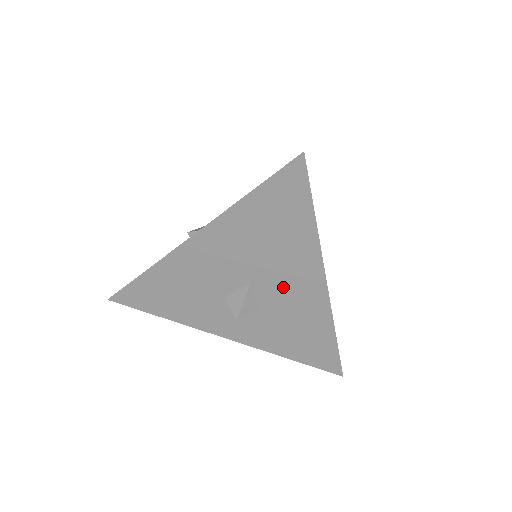
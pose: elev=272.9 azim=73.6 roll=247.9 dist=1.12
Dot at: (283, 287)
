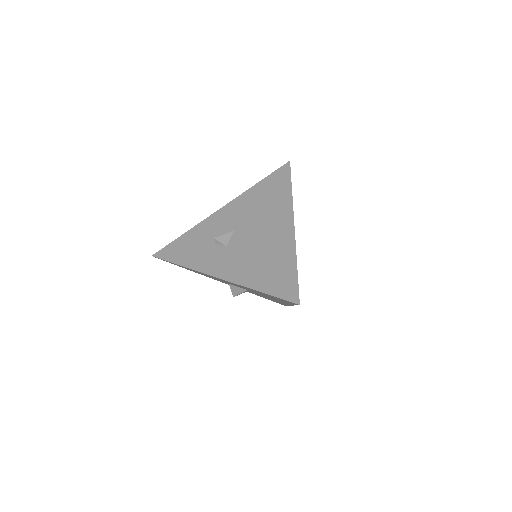
Dot at: occluded
